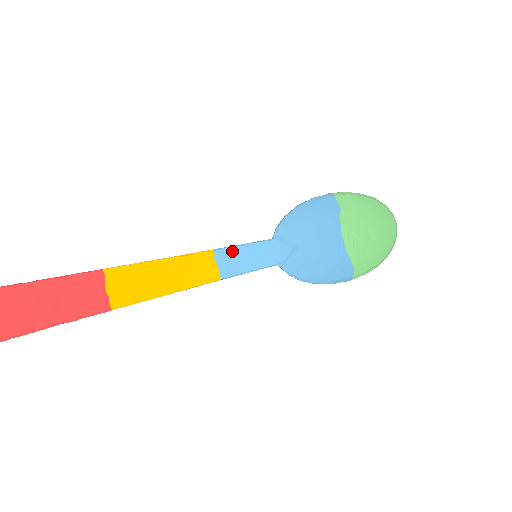
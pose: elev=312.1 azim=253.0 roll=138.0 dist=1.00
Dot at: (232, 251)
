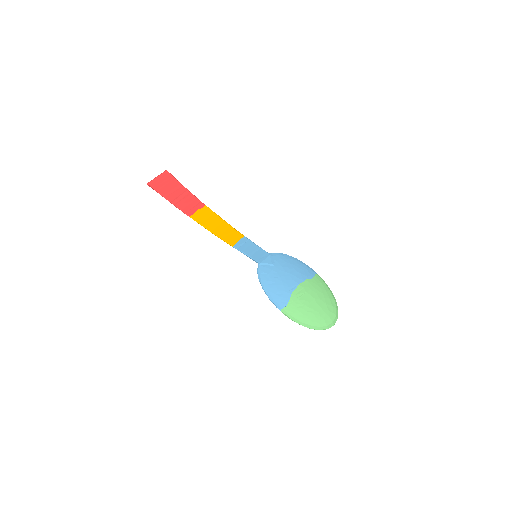
Dot at: (250, 242)
